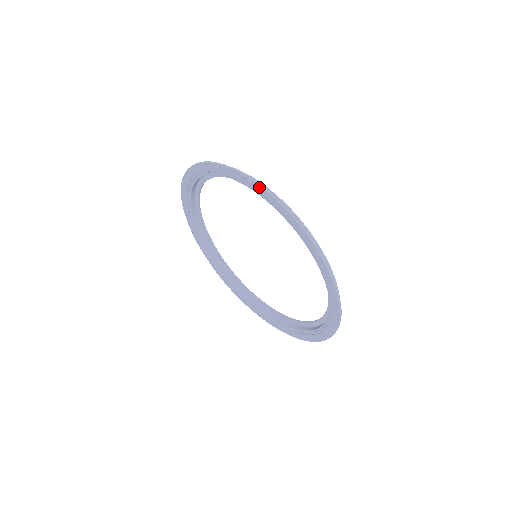
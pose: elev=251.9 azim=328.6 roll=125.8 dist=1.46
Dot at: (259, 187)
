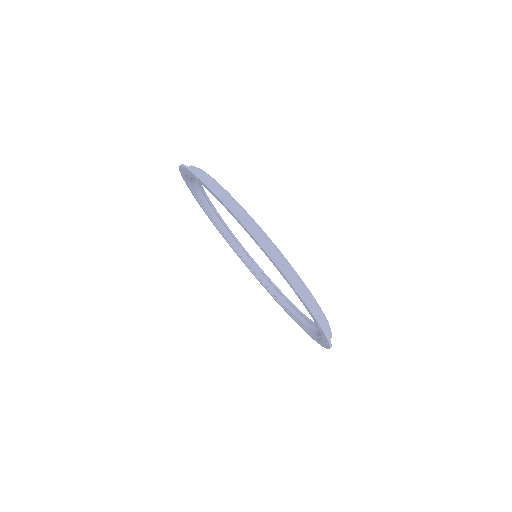
Dot at: (184, 167)
